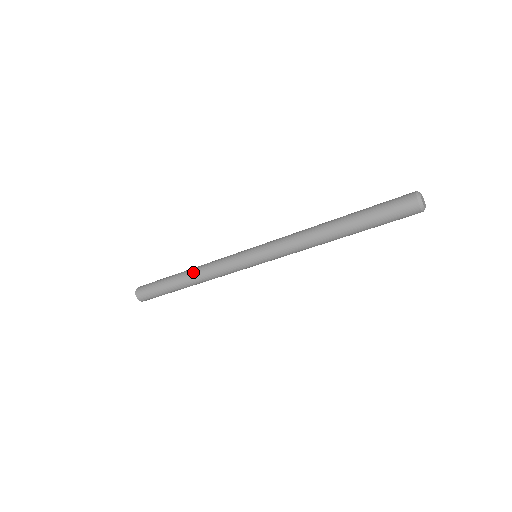
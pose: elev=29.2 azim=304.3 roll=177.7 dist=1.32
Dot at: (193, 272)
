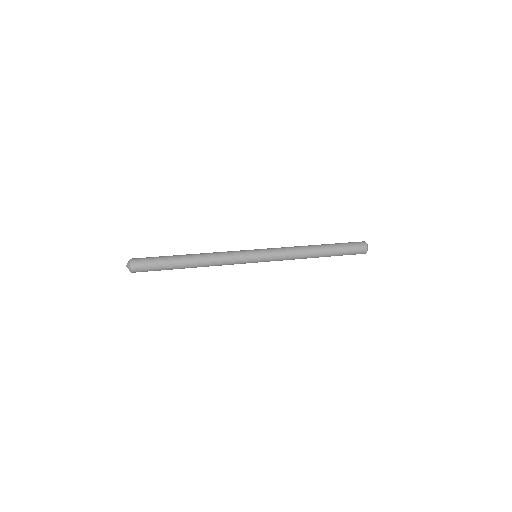
Dot at: (202, 266)
